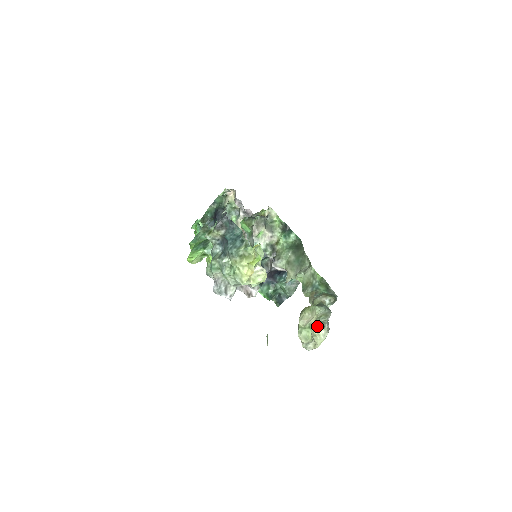
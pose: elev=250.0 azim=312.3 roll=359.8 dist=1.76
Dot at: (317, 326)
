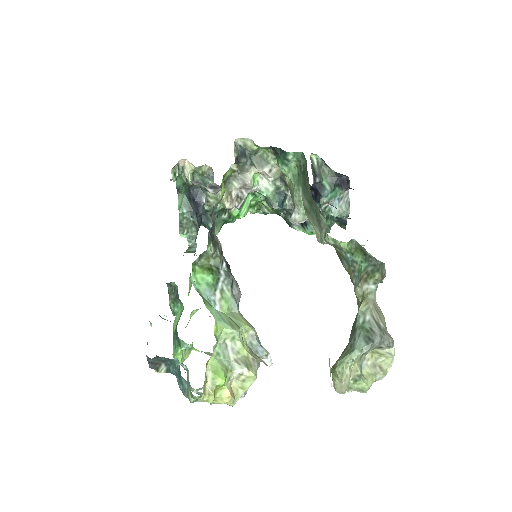
Dot at: occluded
